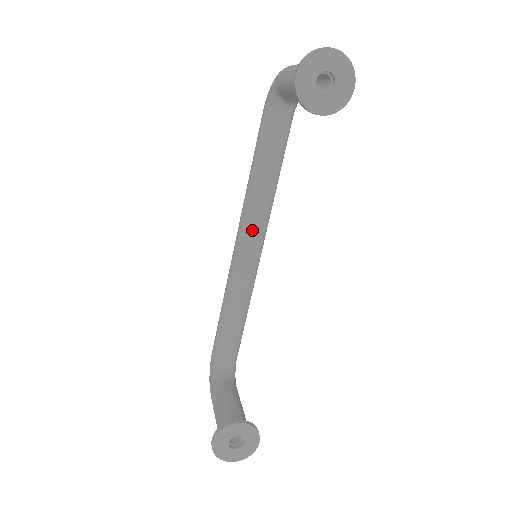
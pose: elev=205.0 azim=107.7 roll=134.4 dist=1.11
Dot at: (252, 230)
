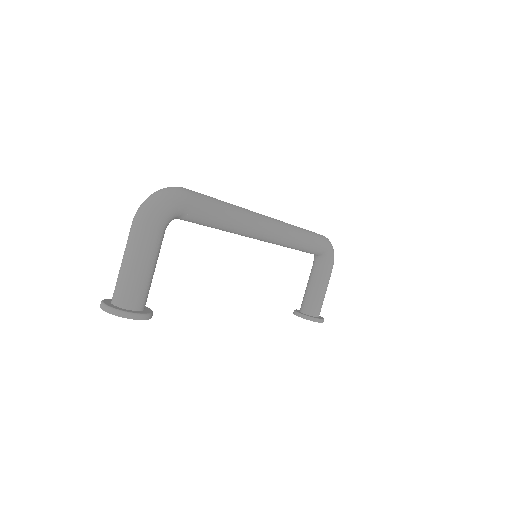
Dot at: occluded
